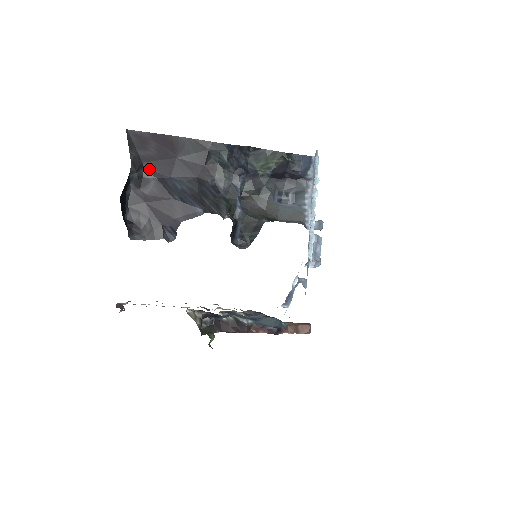
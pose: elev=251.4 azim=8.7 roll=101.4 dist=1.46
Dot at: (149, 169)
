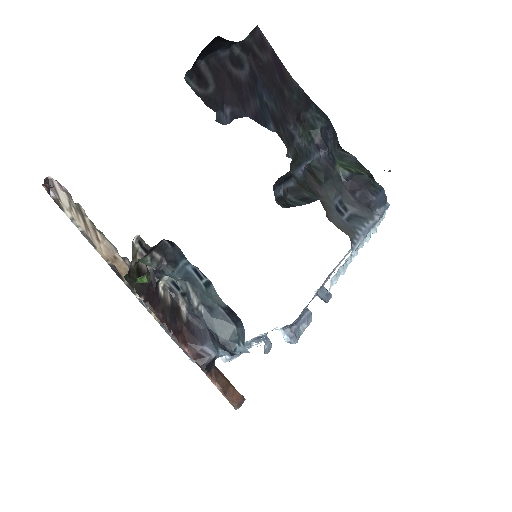
Dot at: (251, 63)
